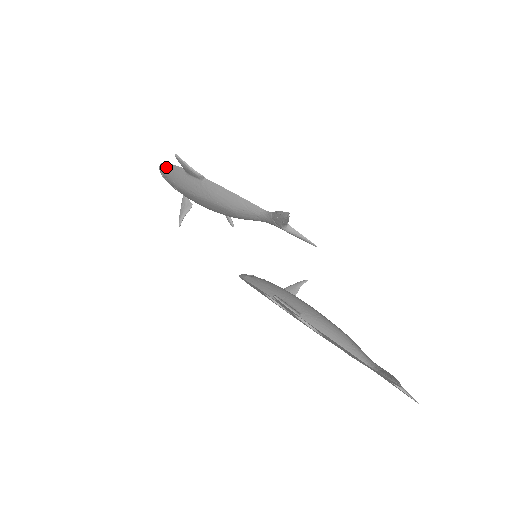
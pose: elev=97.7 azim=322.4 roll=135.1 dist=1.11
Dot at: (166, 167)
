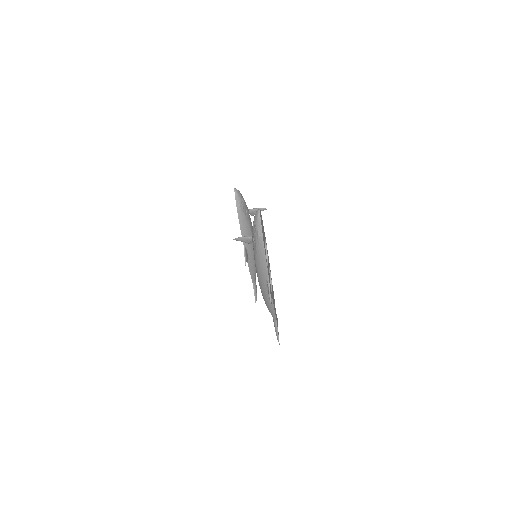
Dot at: (261, 251)
